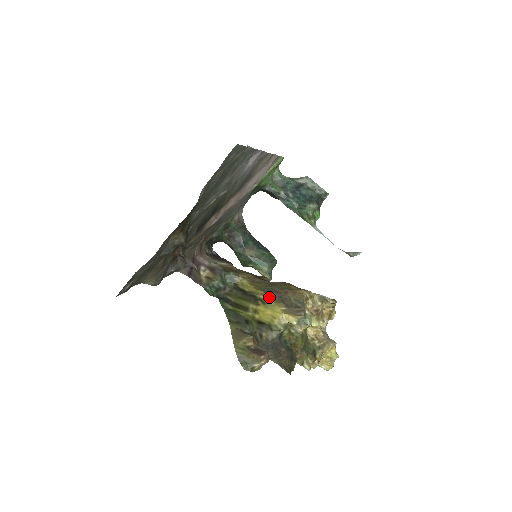
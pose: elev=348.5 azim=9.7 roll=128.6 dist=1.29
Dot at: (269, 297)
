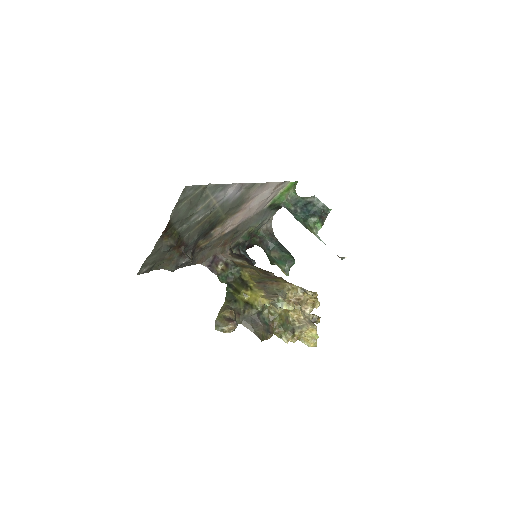
Dot at: (256, 285)
